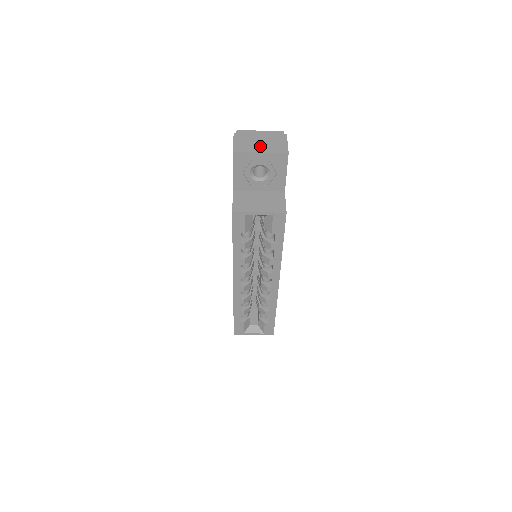
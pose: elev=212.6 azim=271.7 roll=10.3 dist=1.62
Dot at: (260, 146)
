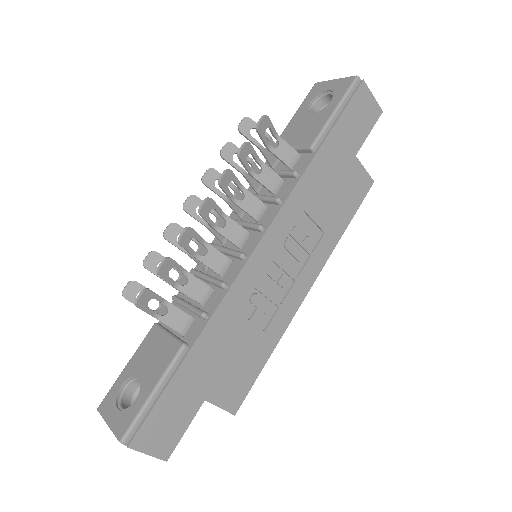
Dot at: occluded
